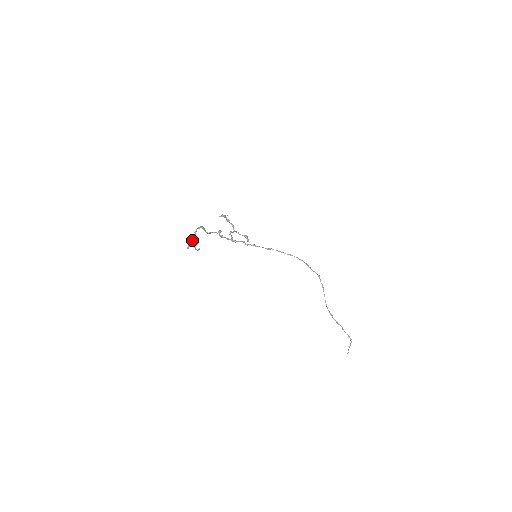
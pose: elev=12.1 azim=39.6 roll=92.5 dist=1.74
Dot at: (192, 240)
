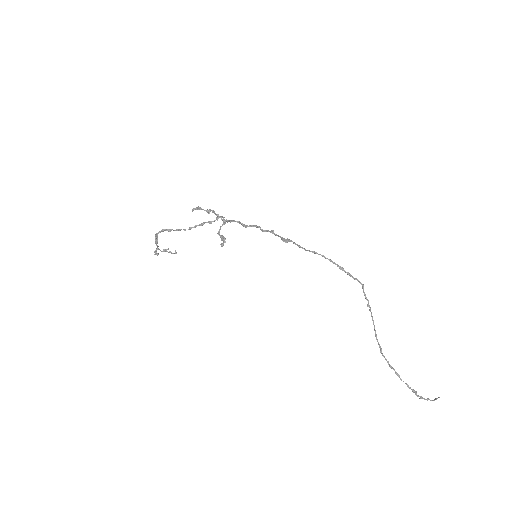
Dot at: (157, 246)
